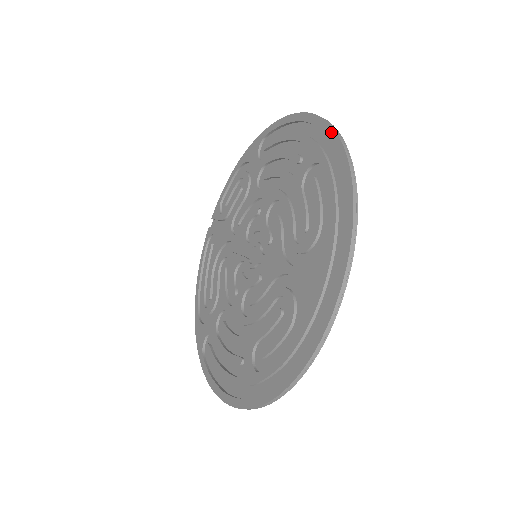
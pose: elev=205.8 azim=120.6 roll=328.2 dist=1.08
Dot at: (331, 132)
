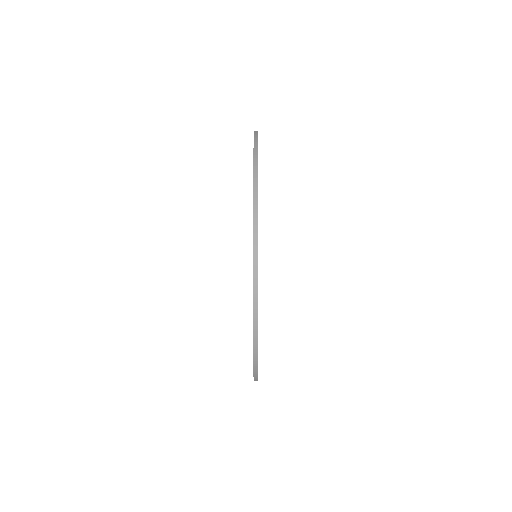
Dot at: (253, 272)
